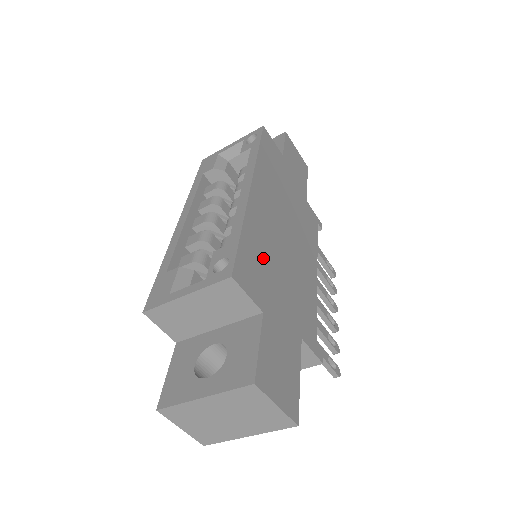
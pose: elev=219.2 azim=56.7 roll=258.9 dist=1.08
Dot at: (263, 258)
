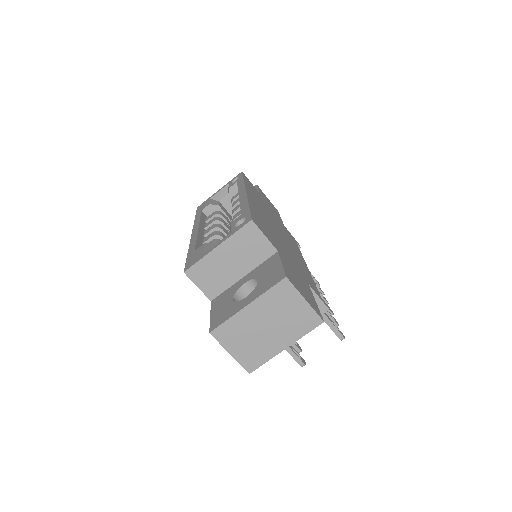
Dot at: (267, 228)
